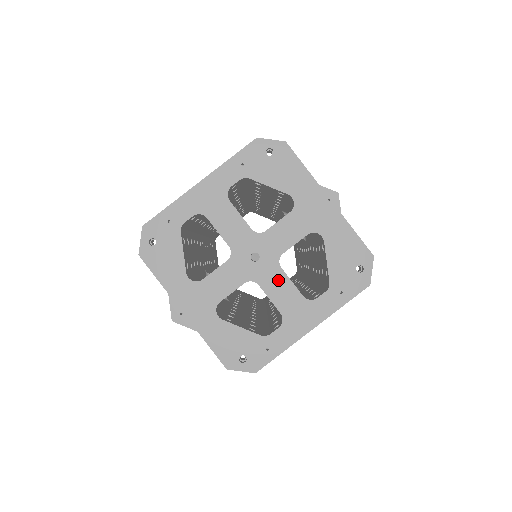
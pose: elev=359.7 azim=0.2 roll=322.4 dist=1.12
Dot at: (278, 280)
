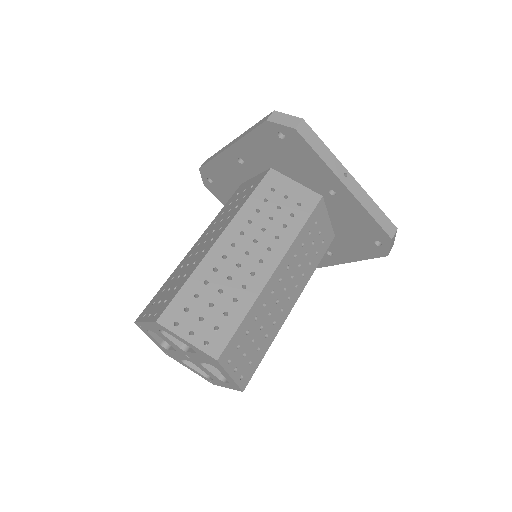
Dot at: (203, 368)
